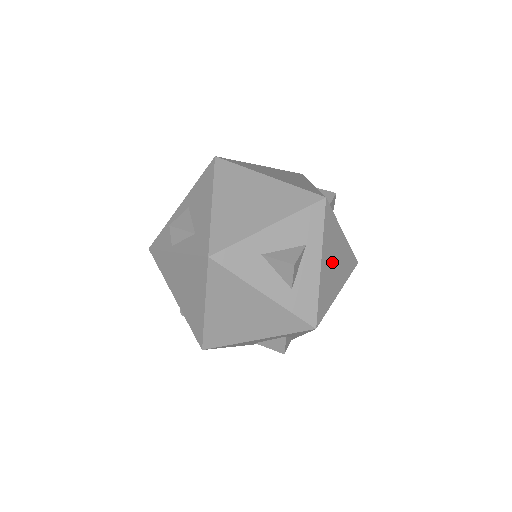
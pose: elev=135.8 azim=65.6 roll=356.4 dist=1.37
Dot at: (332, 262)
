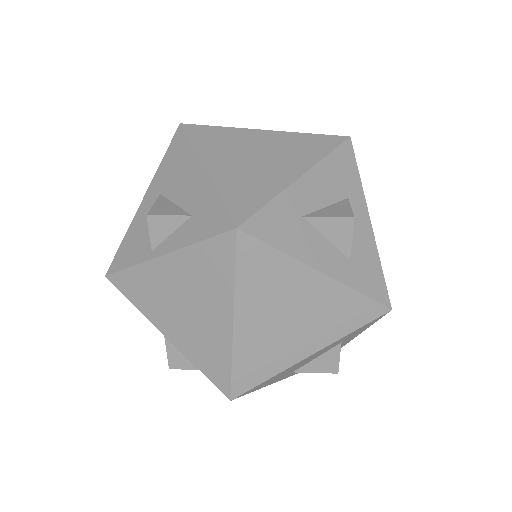
Dot at: occluded
